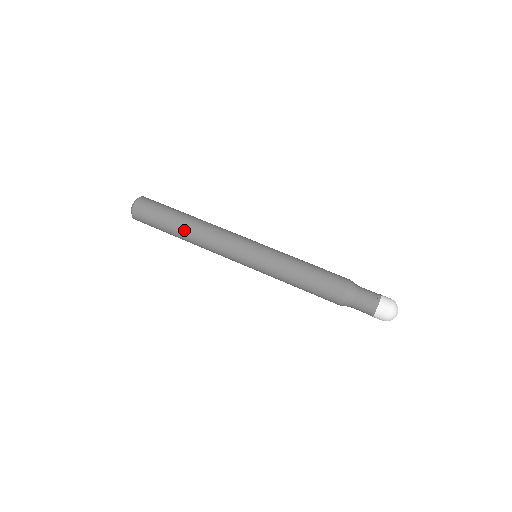
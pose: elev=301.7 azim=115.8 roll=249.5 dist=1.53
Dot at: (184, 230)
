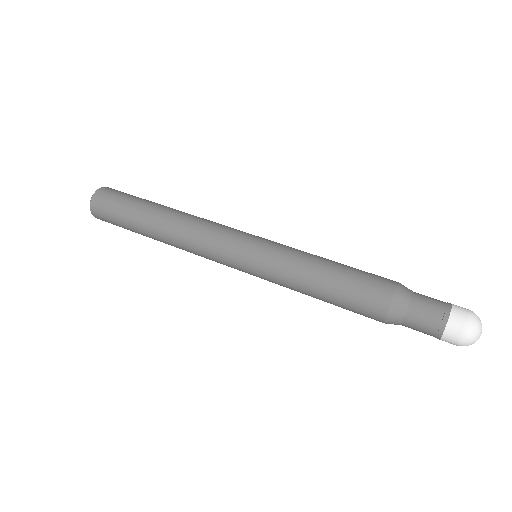
Dot at: (155, 227)
